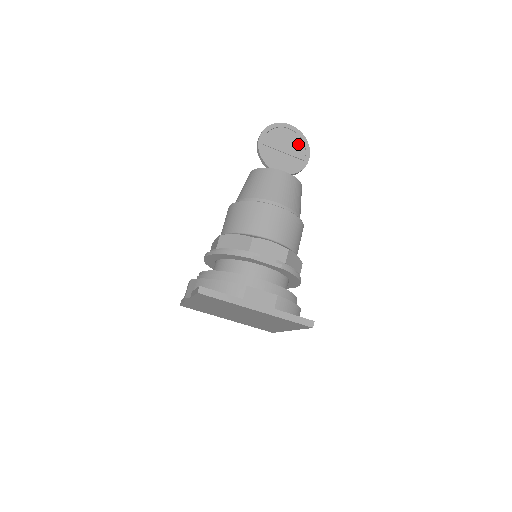
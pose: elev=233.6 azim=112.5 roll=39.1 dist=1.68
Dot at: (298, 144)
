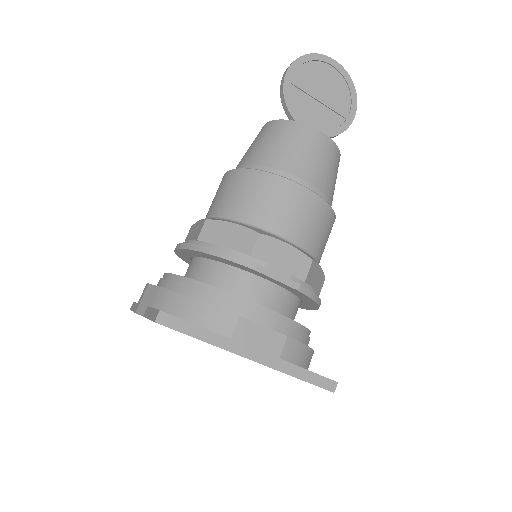
Dot at: (342, 92)
